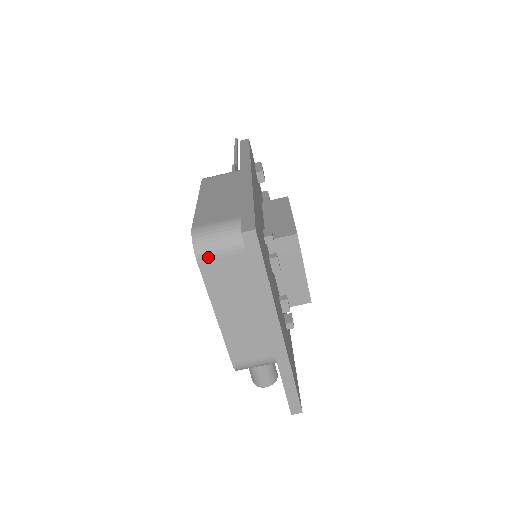
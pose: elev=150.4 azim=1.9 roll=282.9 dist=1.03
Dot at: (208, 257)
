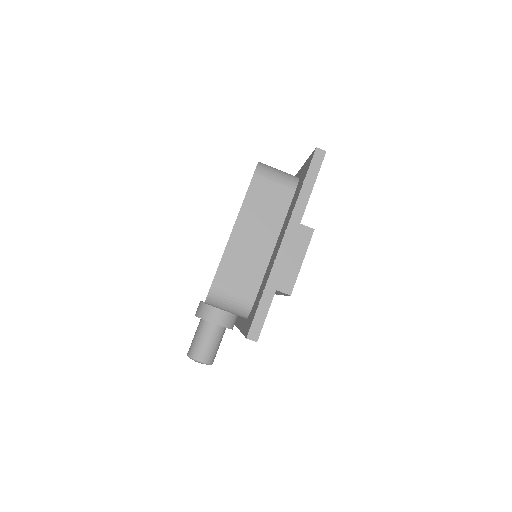
Dot at: (263, 177)
